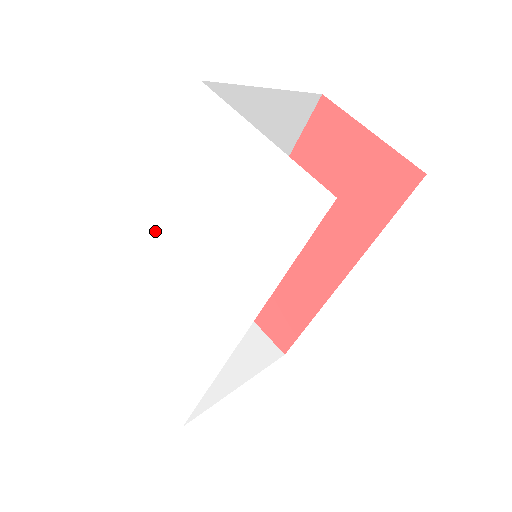
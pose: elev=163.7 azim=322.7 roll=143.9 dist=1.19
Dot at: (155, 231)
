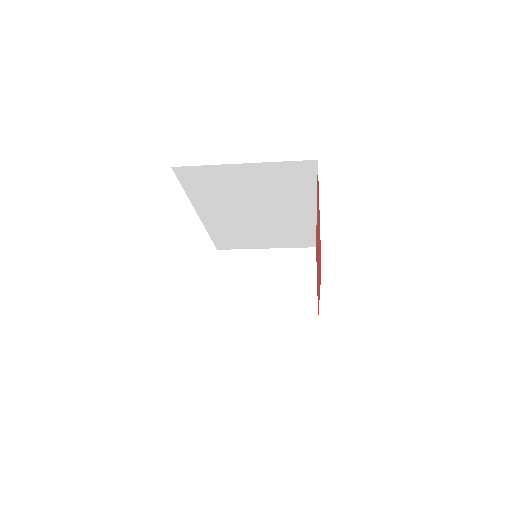
Dot at: occluded
